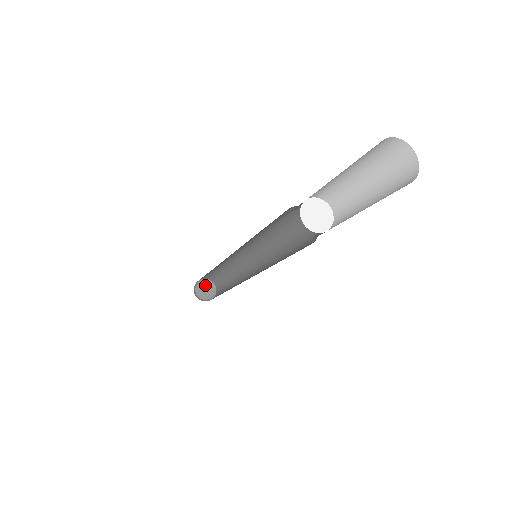
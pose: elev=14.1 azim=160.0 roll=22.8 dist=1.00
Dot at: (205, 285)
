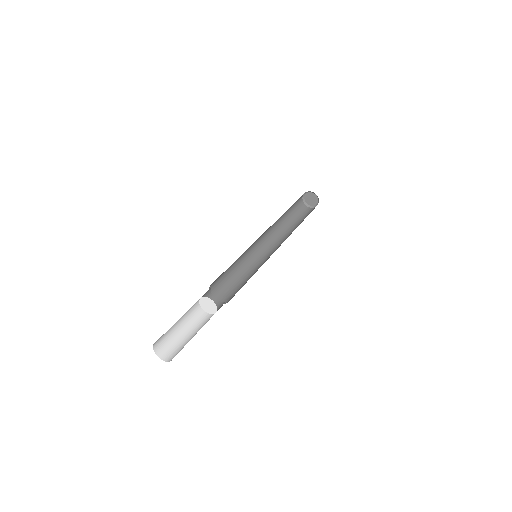
Dot at: (315, 198)
